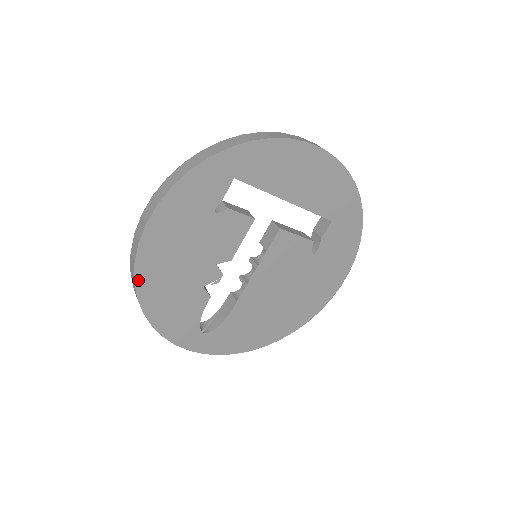
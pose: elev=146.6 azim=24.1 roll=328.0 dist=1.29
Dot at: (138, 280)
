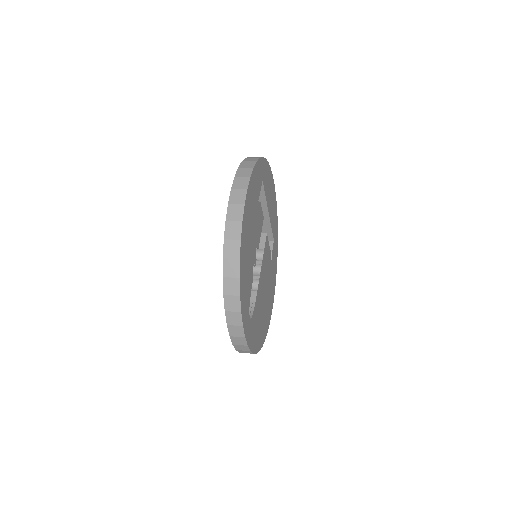
Dot at: (241, 240)
